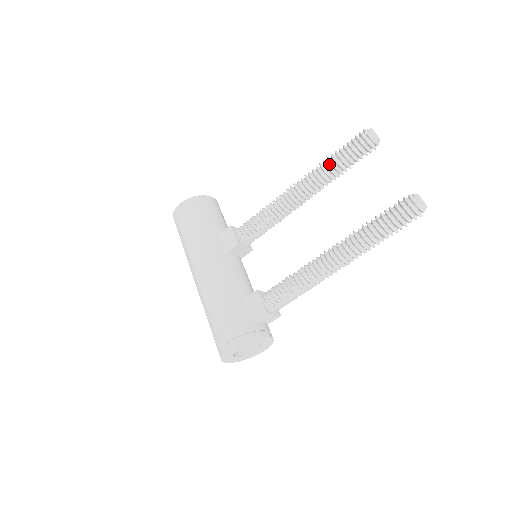
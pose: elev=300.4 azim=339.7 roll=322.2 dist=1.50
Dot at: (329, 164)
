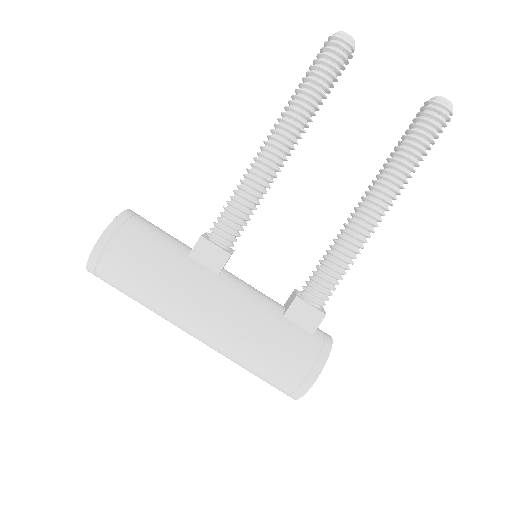
Dot at: (309, 97)
